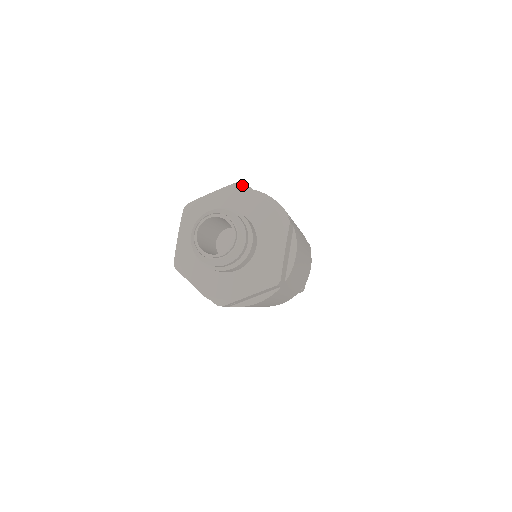
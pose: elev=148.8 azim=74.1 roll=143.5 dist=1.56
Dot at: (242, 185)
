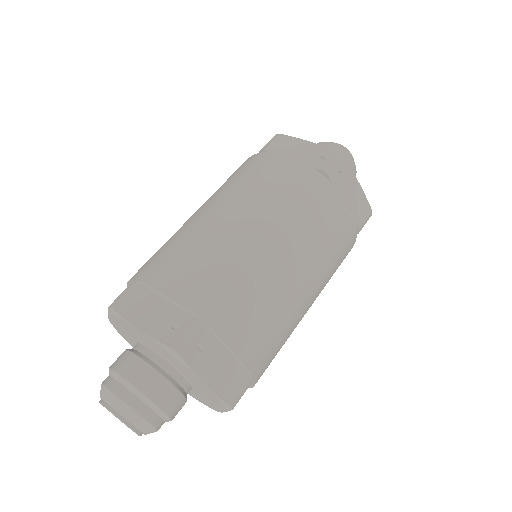
Dot at: (177, 356)
